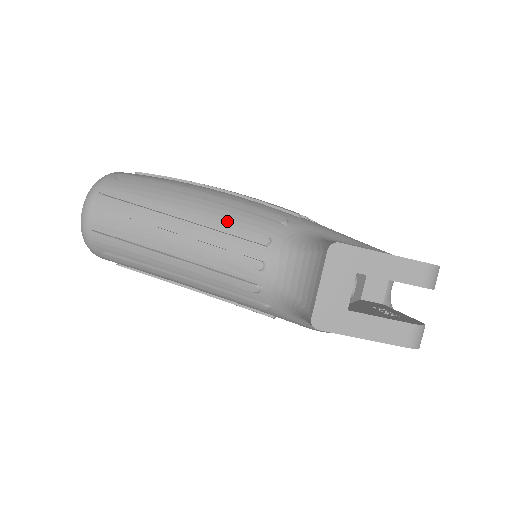
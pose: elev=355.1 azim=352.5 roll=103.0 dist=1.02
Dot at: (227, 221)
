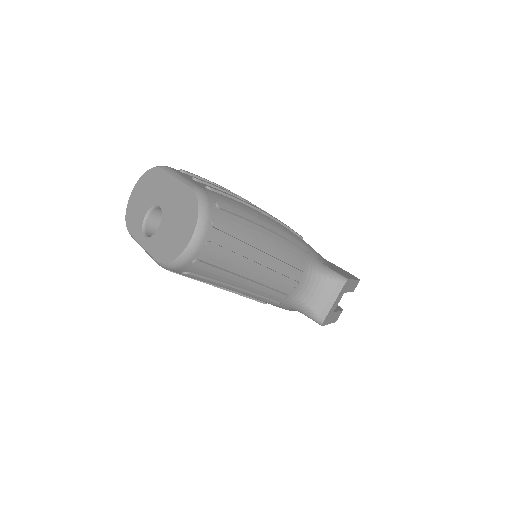
Dot at: (286, 253)
